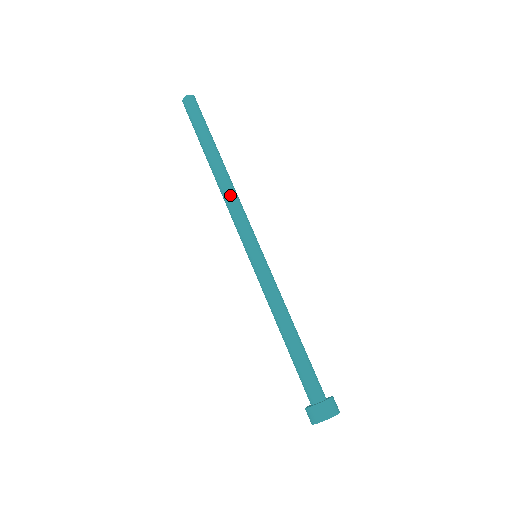
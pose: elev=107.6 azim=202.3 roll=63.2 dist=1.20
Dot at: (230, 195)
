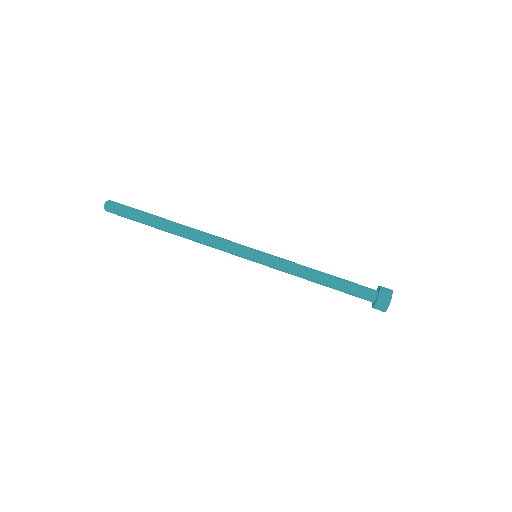
Dot at: (203, 237)
